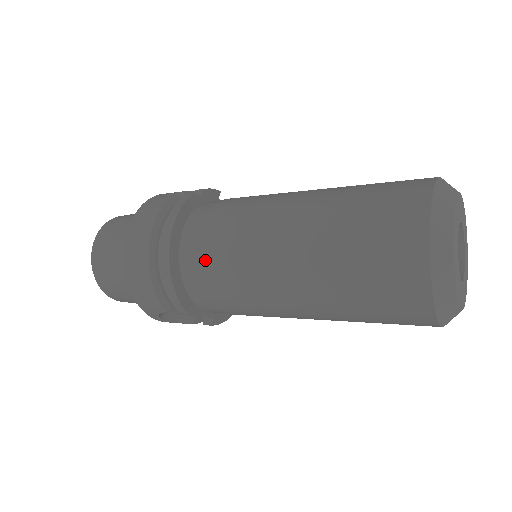
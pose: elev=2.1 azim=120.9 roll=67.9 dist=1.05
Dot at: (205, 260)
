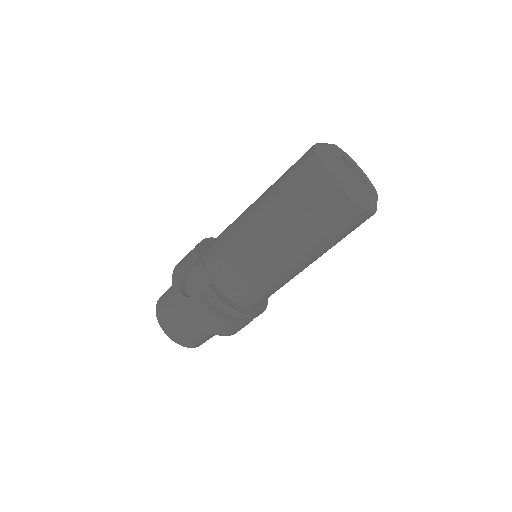
Dot at: occluded
